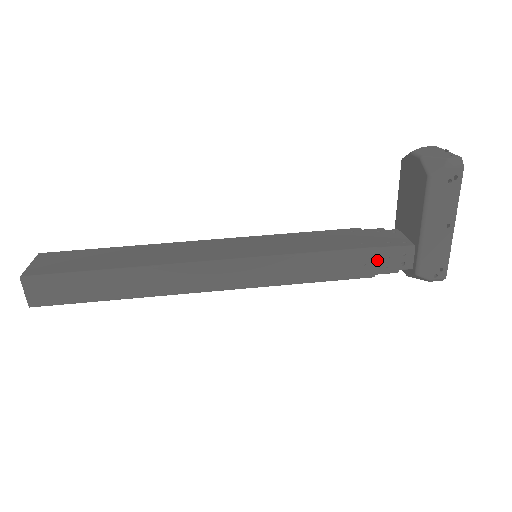
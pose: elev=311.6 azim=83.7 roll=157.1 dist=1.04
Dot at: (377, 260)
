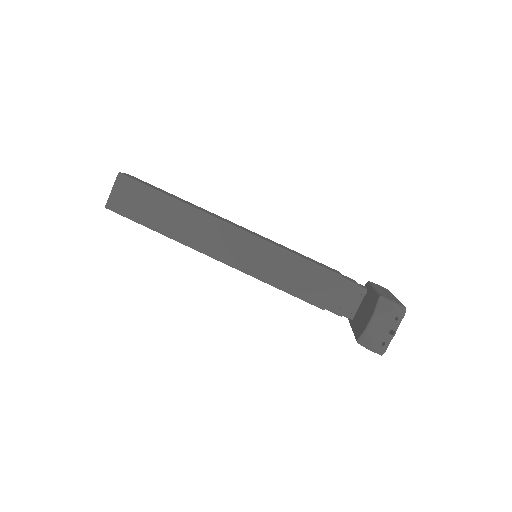
Dot at: occluded
